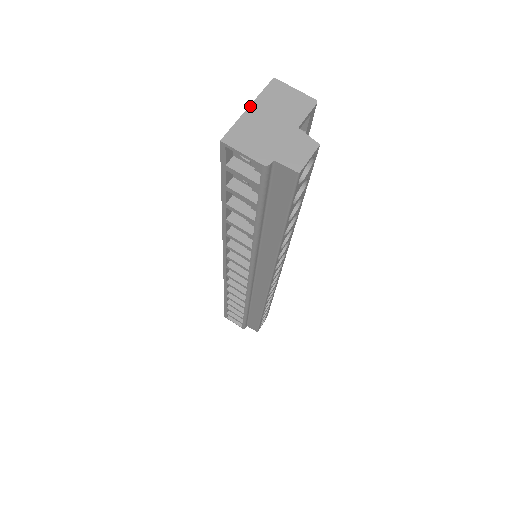
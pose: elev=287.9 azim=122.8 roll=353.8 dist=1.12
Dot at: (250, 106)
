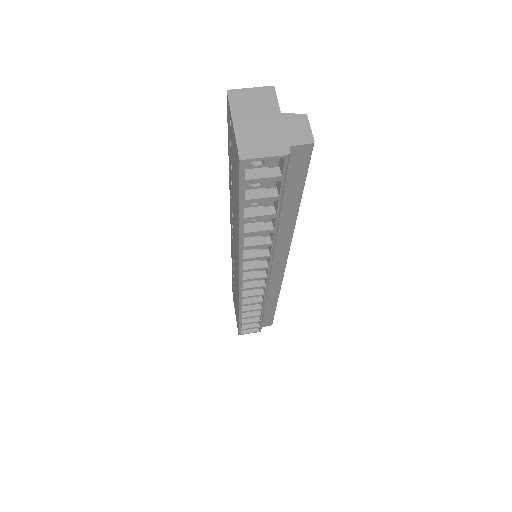
Dot at: (233, 121)
